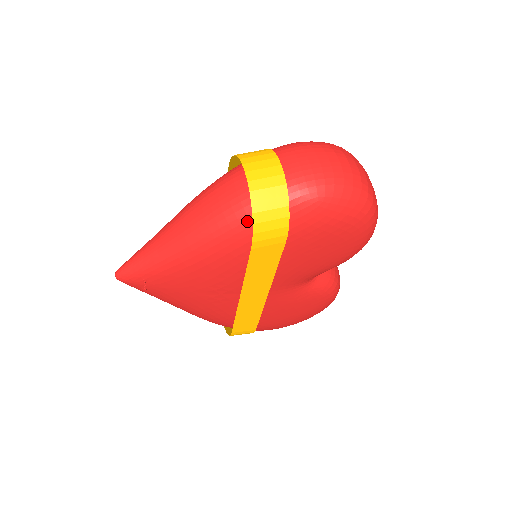
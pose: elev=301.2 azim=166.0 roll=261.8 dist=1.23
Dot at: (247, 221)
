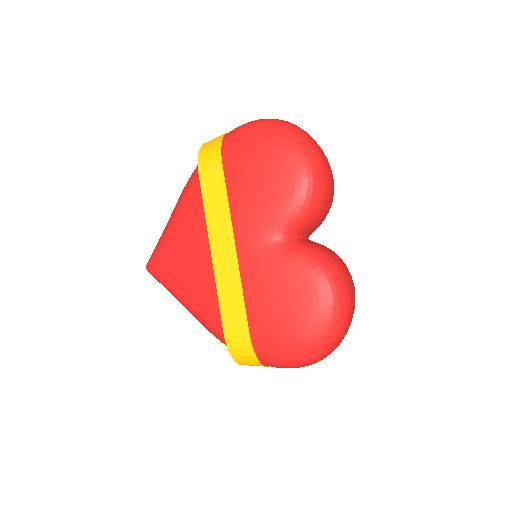
Dot at: occluded
